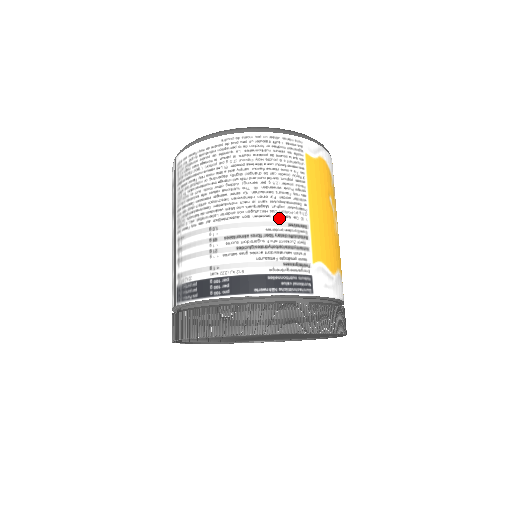
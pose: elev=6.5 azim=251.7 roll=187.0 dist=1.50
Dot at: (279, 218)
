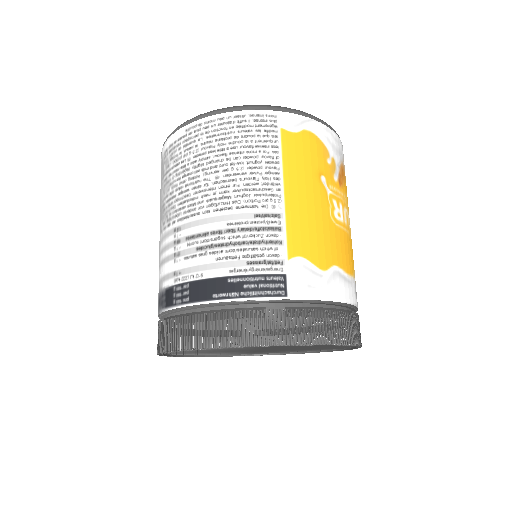
Dot at: (243, 209)
